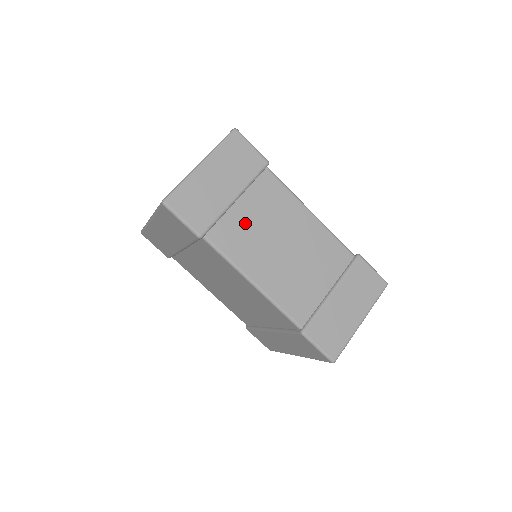
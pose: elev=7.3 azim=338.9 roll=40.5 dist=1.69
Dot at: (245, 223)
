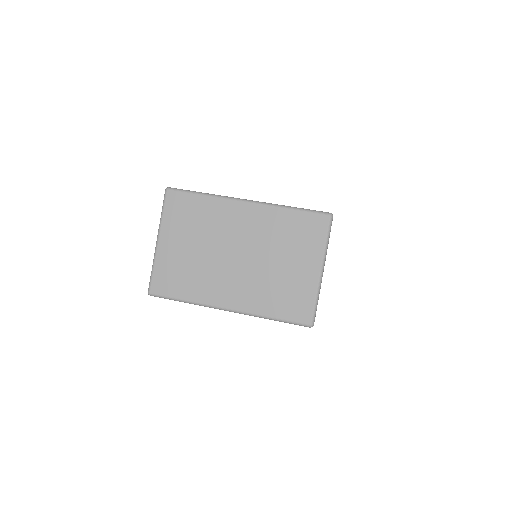
Dot at: occluded
